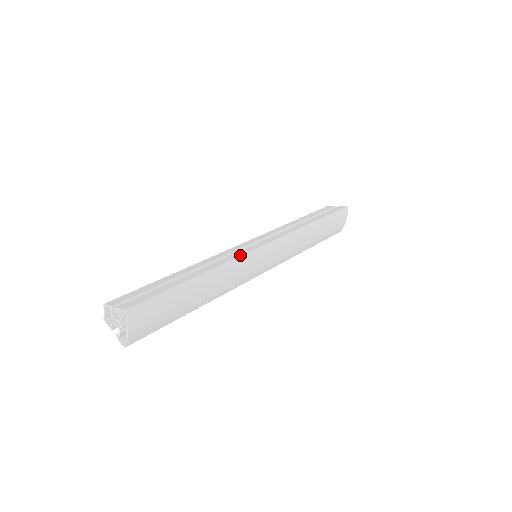
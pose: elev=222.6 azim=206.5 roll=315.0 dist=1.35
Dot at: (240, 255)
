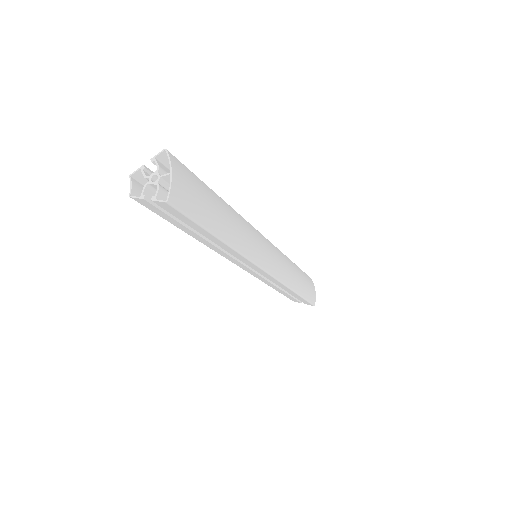
Dot at: occluded
